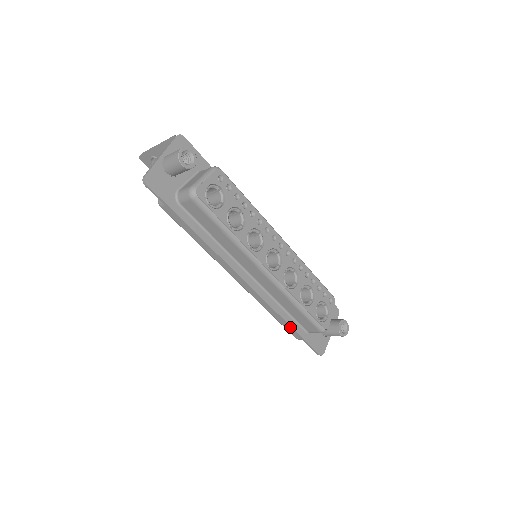
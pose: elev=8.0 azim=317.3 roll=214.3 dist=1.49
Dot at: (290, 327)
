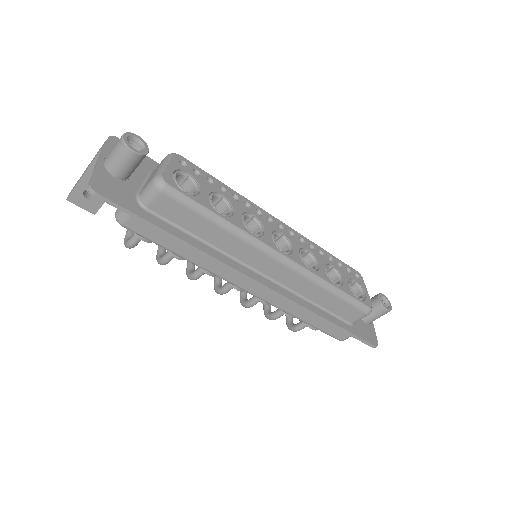
Dot at: (331, 324)
